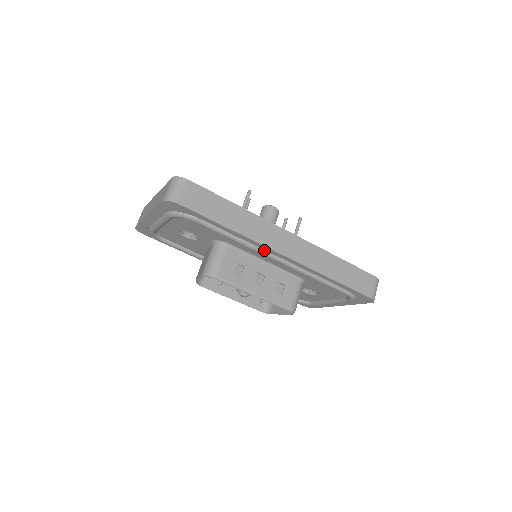
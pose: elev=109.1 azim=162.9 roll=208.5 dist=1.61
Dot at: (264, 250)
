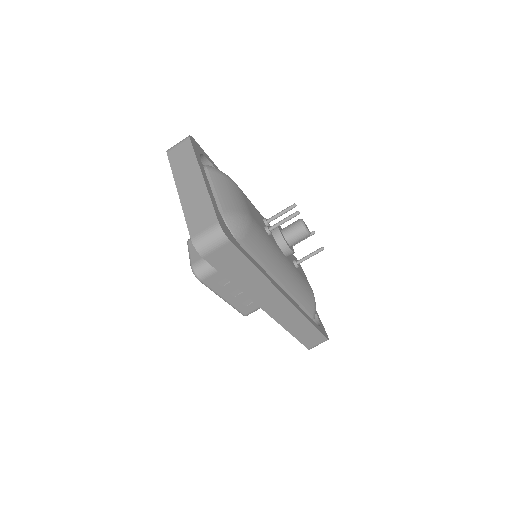
Dot at: occluded
